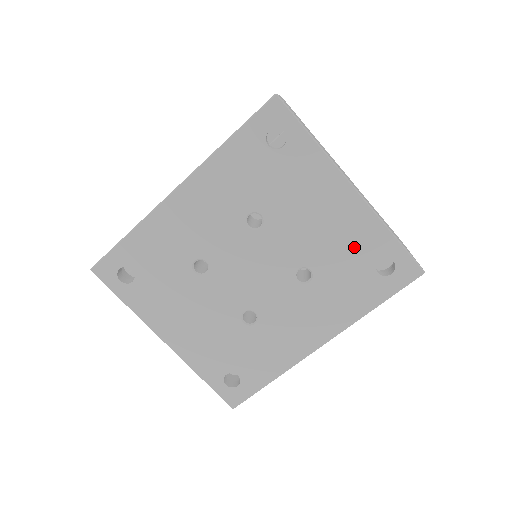
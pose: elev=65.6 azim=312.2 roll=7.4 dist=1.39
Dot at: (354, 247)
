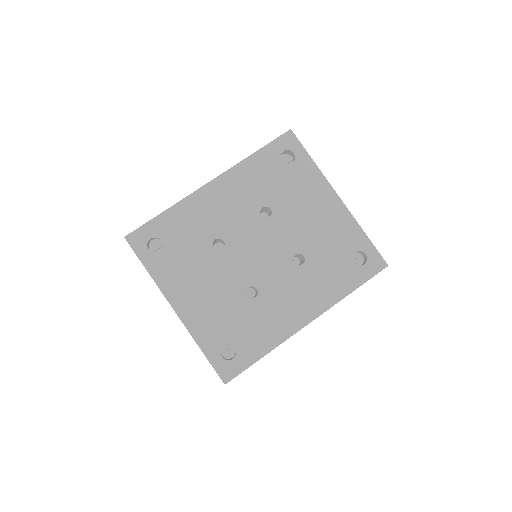
Dot at: (338, 240)
